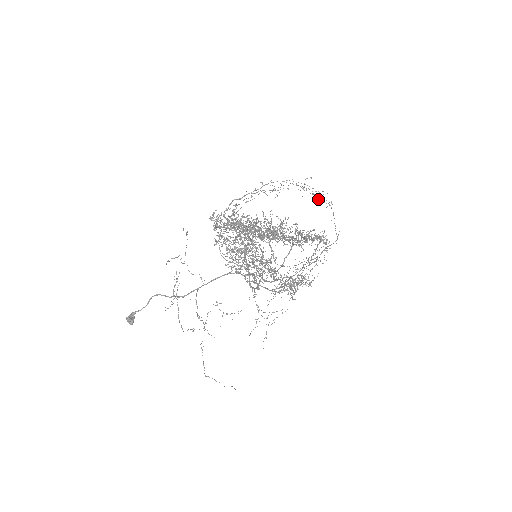
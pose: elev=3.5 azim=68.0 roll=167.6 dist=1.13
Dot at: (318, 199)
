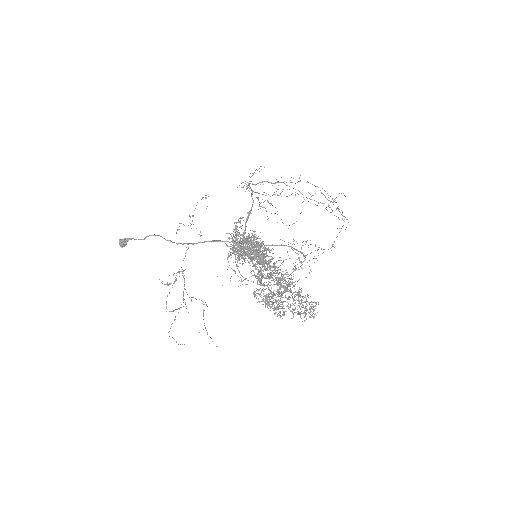
Dot at: (338, 209)
